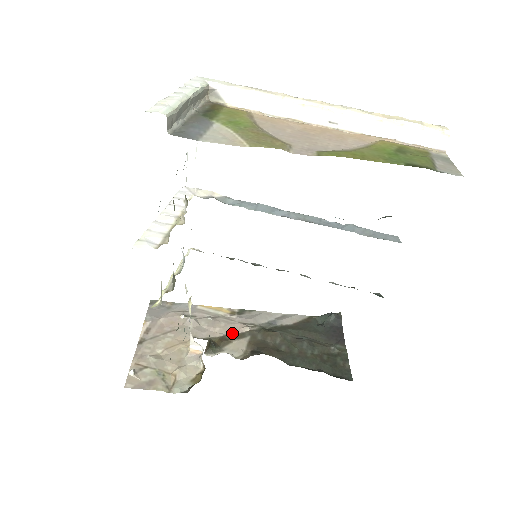
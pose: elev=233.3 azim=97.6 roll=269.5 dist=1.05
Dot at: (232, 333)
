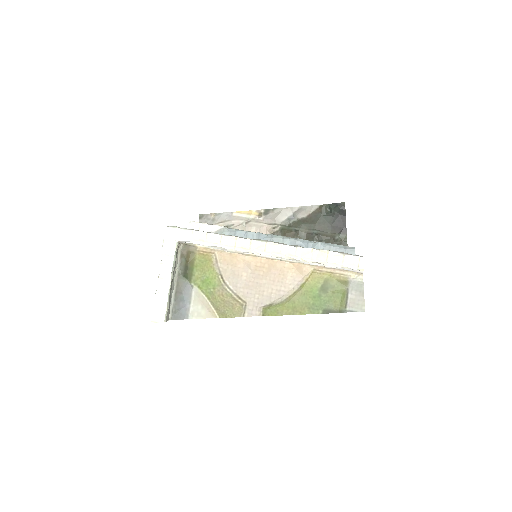
Dot at: occluded
